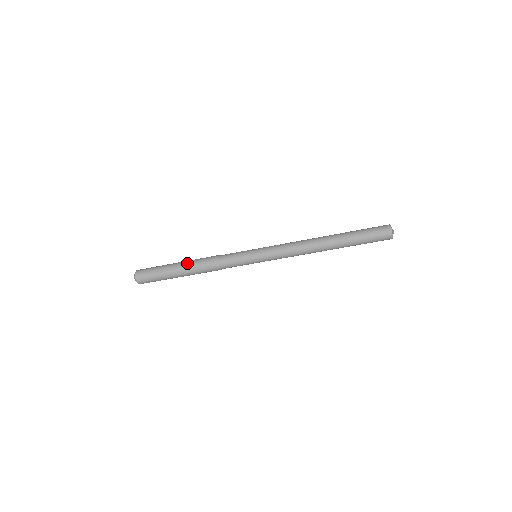
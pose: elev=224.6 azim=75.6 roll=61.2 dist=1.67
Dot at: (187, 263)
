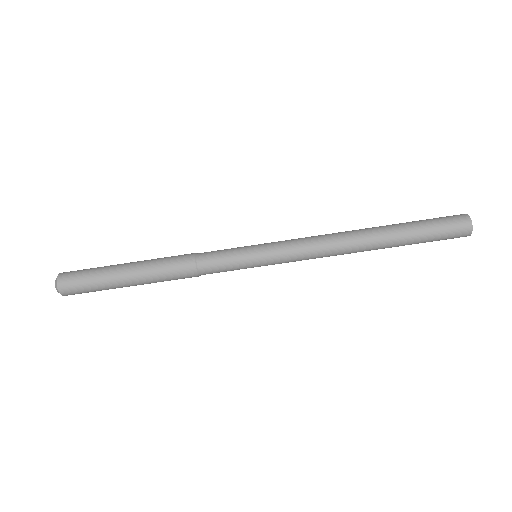
Dot at: (145, 261)
